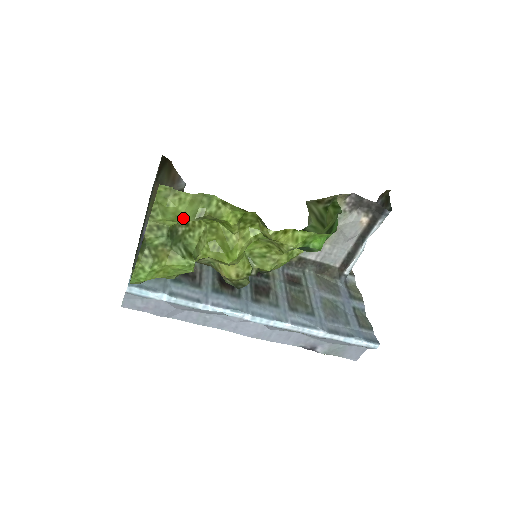
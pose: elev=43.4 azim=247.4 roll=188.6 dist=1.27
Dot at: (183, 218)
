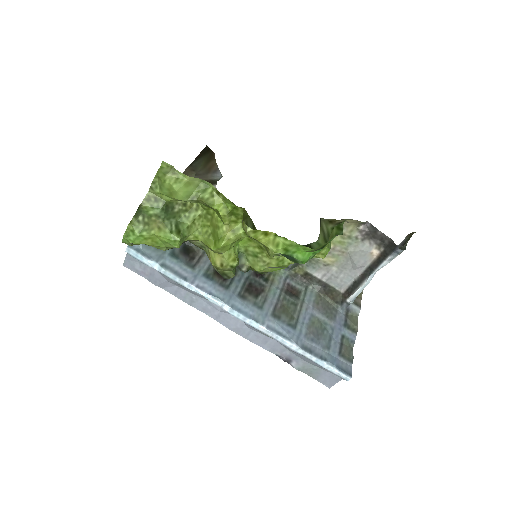
Dot at: (177, 196)
